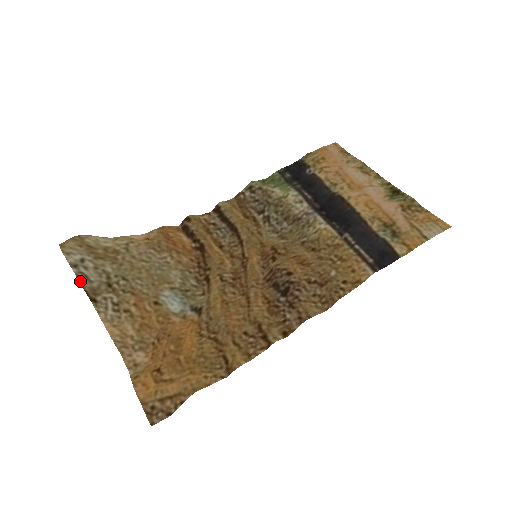
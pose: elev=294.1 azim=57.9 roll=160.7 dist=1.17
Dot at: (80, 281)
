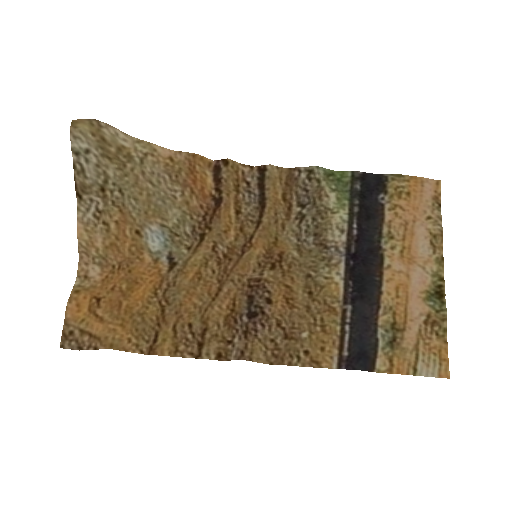
Dot at: (75, 171)
